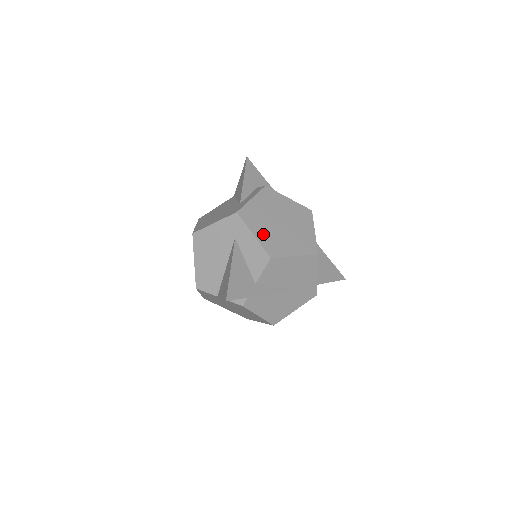
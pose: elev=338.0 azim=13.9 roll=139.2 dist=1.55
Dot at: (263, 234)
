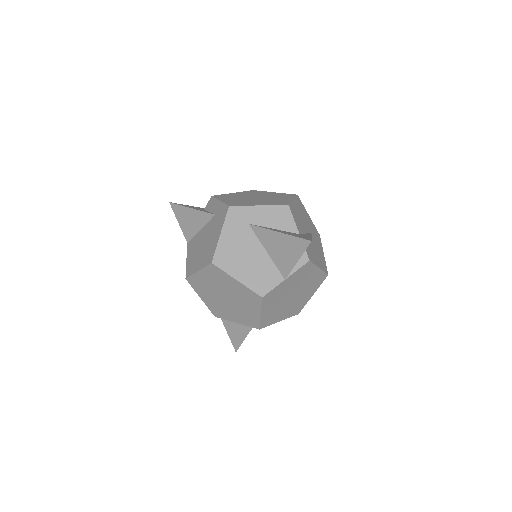
Dot at: (261, 203)
